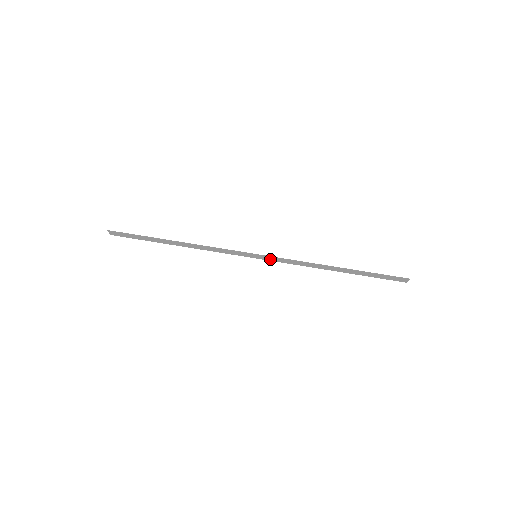
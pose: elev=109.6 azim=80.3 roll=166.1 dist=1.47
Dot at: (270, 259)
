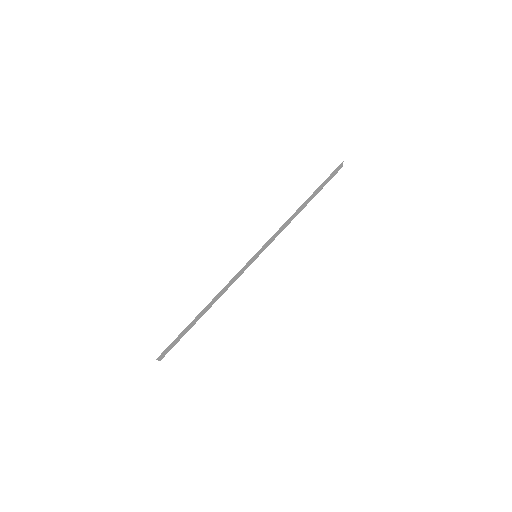
Dot at: (265, 247)
